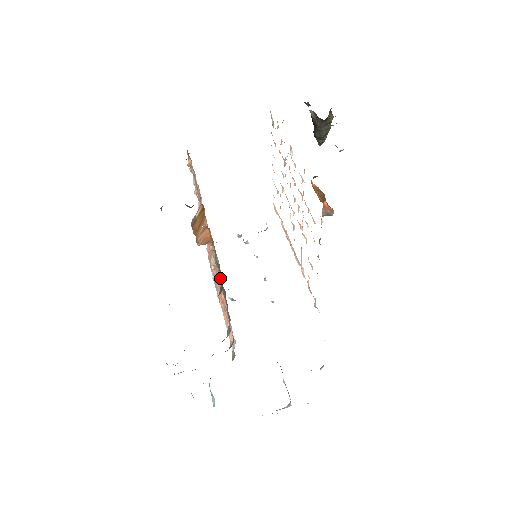
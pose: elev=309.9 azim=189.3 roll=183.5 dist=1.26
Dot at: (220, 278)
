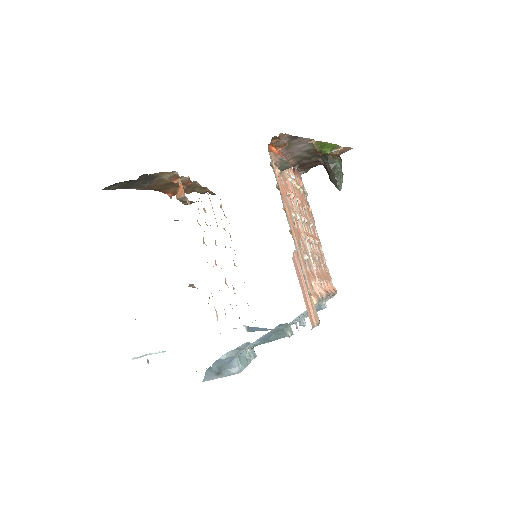
Dot at: occluded
